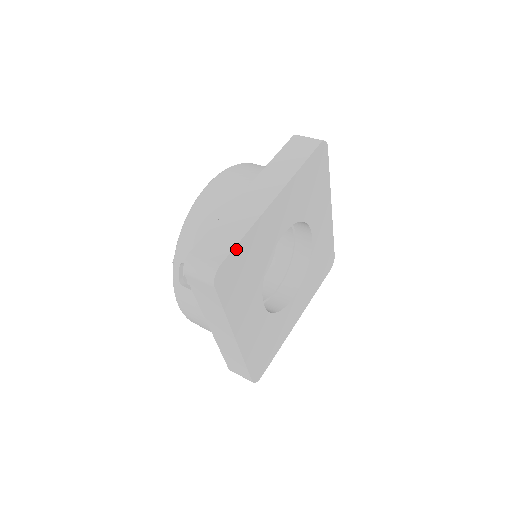
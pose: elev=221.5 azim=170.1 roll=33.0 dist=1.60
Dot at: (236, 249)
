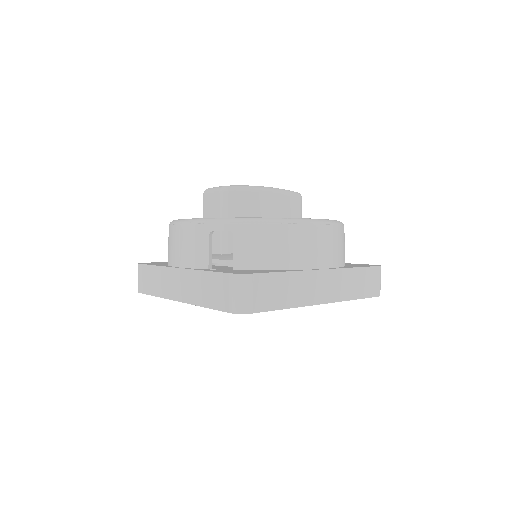
Dot at: (270, 310)
